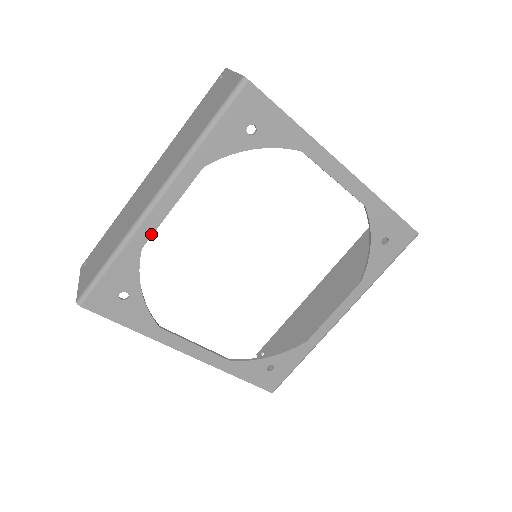
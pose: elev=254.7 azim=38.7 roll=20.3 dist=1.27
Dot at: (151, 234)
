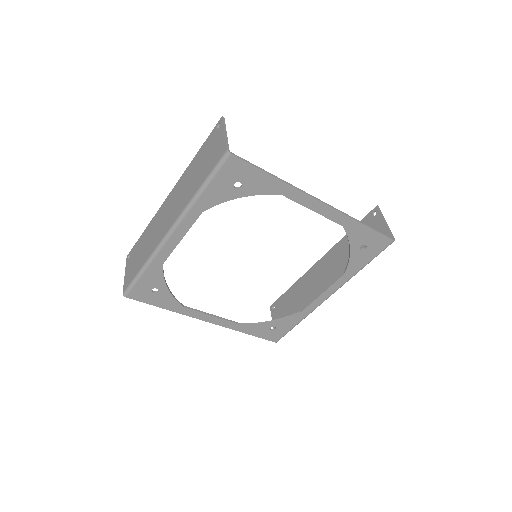
Dot at: (169, 254)
